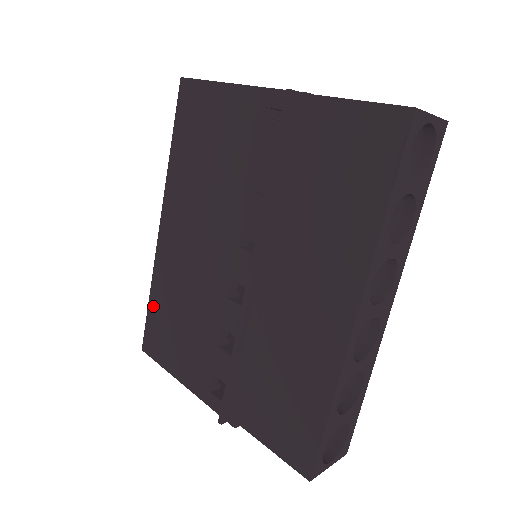
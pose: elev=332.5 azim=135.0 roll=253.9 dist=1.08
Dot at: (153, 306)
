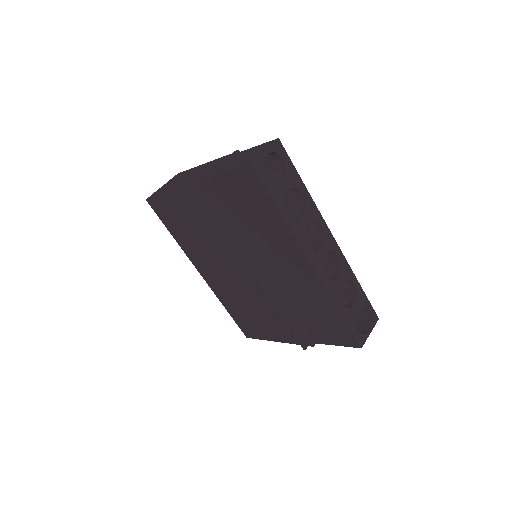
Dot at: (232, 314)
